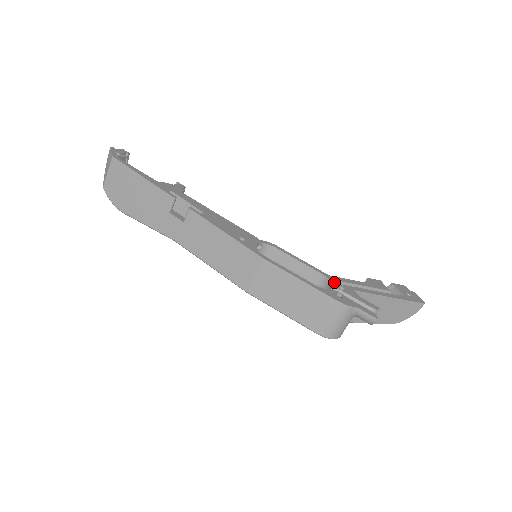
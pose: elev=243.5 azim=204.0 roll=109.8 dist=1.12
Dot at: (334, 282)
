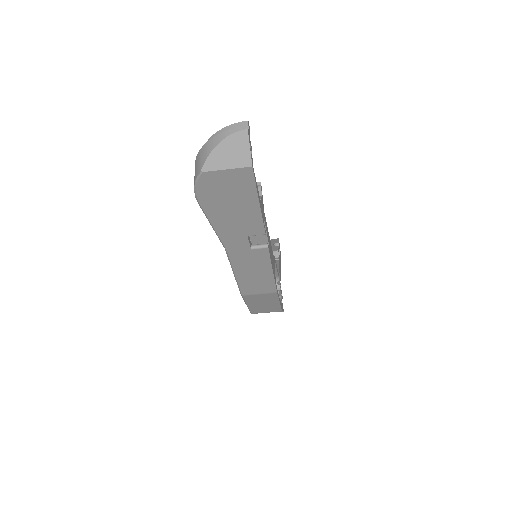
Dot at: occluded
